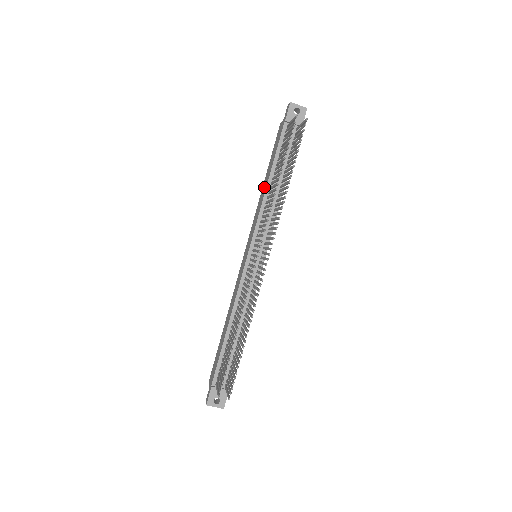
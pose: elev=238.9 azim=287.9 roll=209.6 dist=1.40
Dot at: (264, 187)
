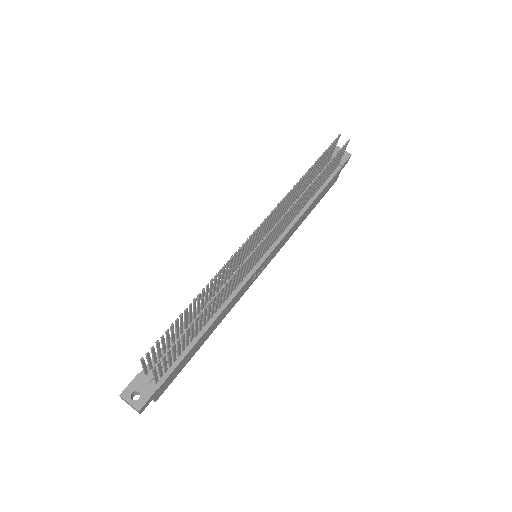
Dot at: occluded
